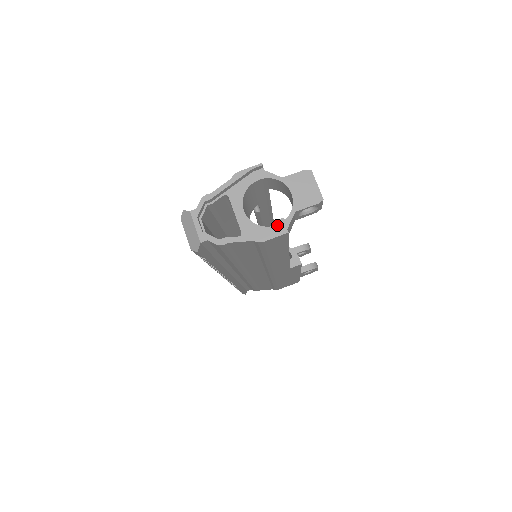
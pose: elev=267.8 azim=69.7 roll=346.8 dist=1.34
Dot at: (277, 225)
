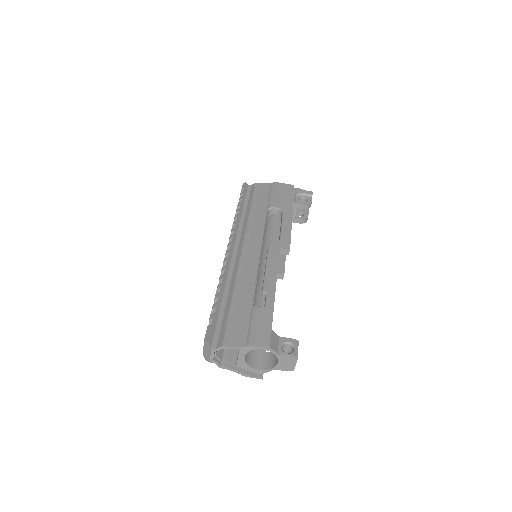
Dot at: (259, 370)
